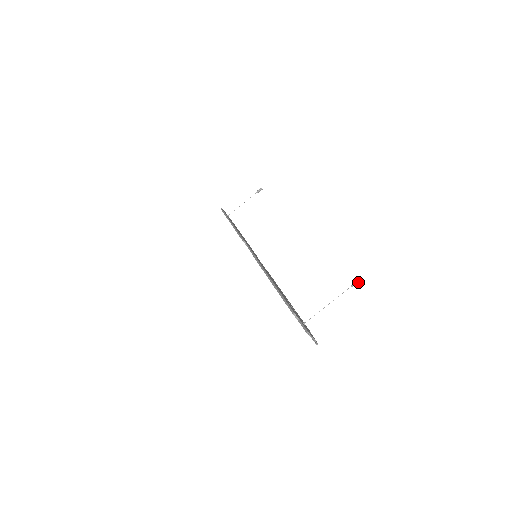
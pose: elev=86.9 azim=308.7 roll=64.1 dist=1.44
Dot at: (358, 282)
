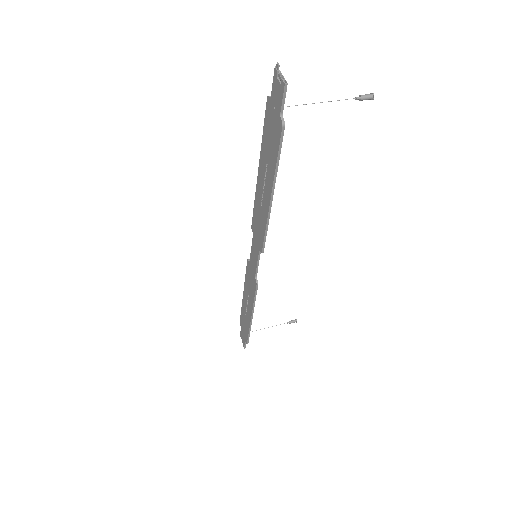
Dot at: (366, 95)
